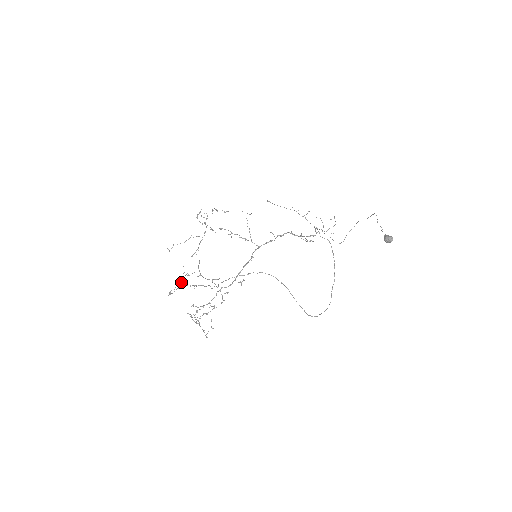
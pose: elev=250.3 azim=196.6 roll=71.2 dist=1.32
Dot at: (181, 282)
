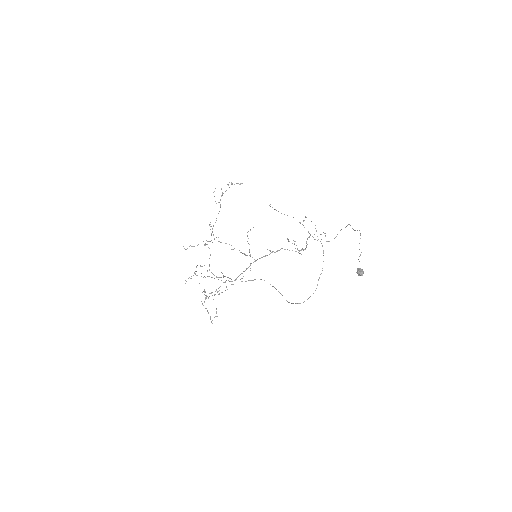
Dot at: (195, 273)
